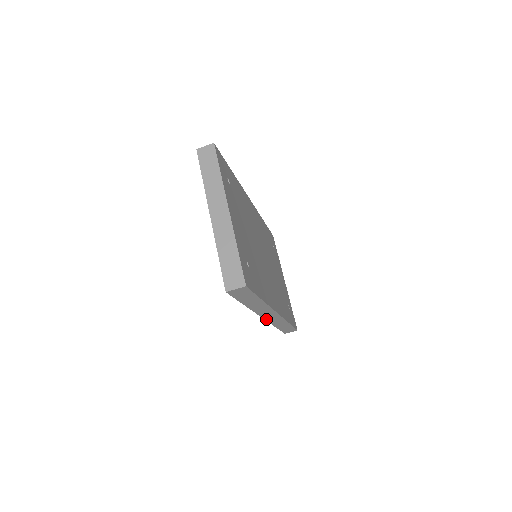
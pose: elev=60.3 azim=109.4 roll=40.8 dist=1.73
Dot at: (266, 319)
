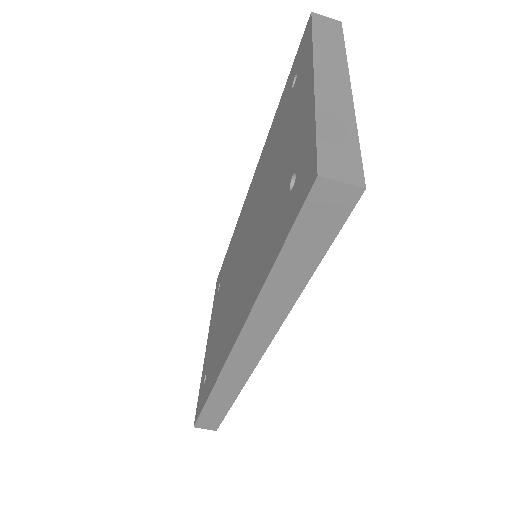
Dot at: (229, 359)
